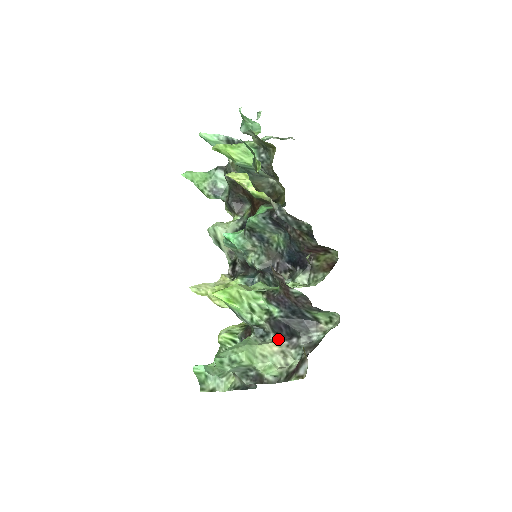
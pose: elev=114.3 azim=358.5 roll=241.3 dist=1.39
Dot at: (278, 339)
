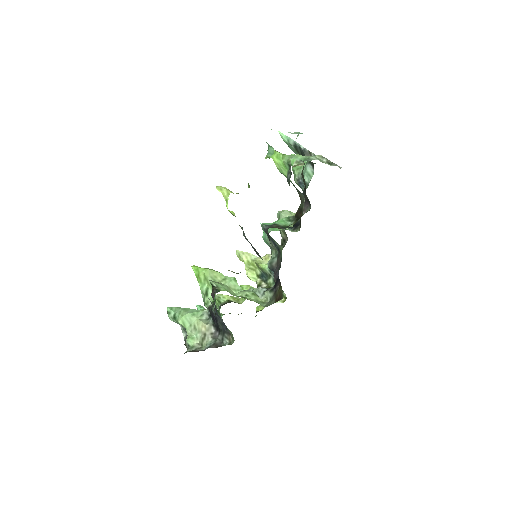
Dot at: (210, 324)
